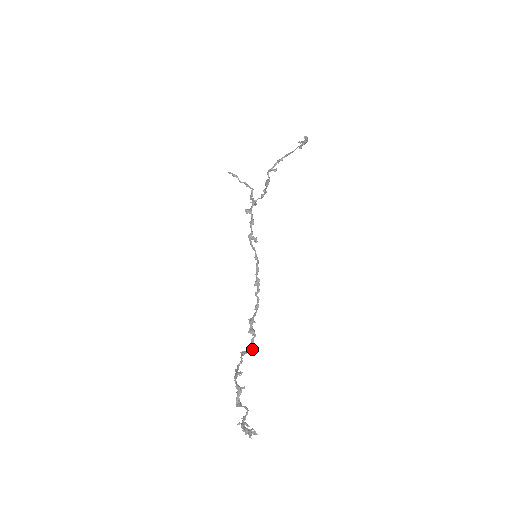
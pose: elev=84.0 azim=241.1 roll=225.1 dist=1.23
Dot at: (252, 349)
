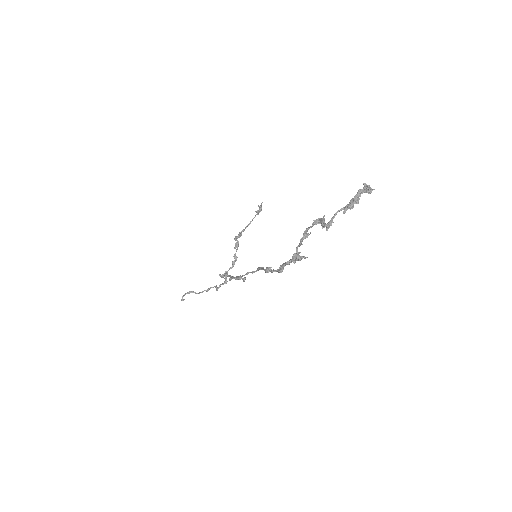
Dot at: (303, 256)
